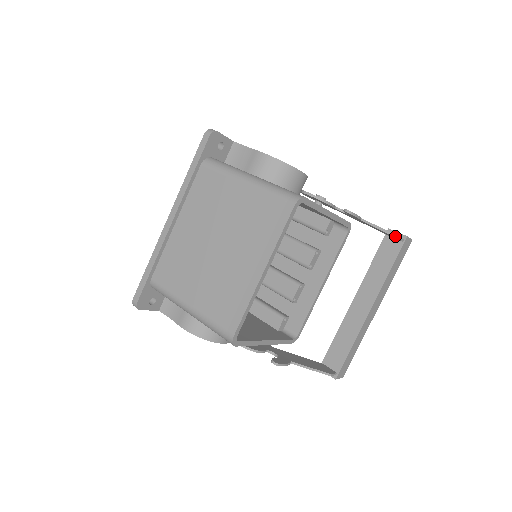
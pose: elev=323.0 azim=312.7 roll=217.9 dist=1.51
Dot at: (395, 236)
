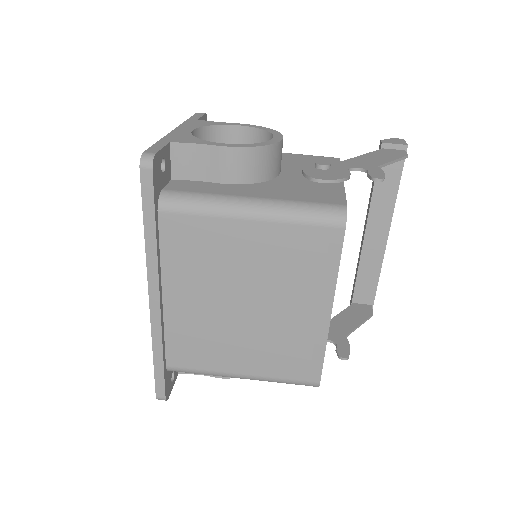
Dot at: (404, 158)
